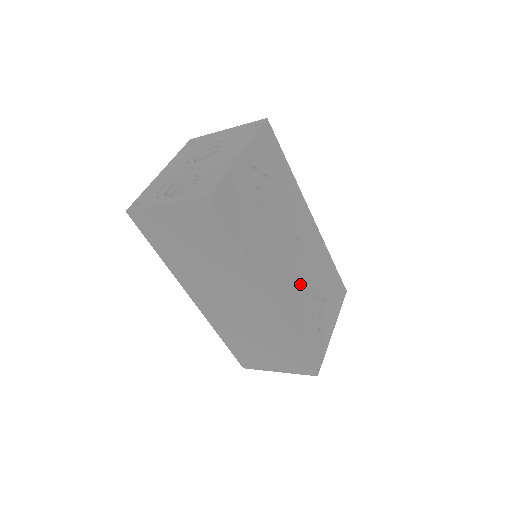
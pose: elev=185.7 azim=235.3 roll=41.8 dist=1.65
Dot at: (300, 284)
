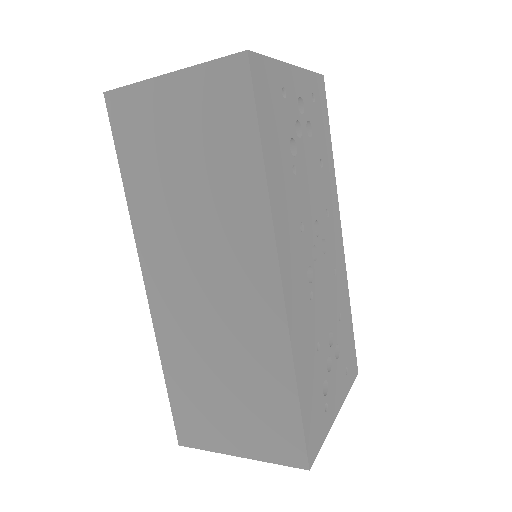
Dot at: (316, 300)
